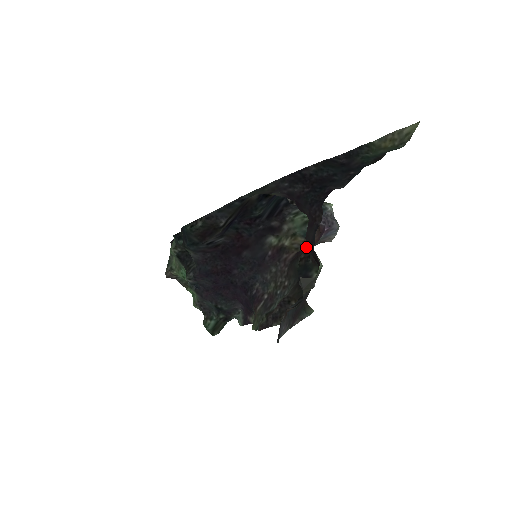
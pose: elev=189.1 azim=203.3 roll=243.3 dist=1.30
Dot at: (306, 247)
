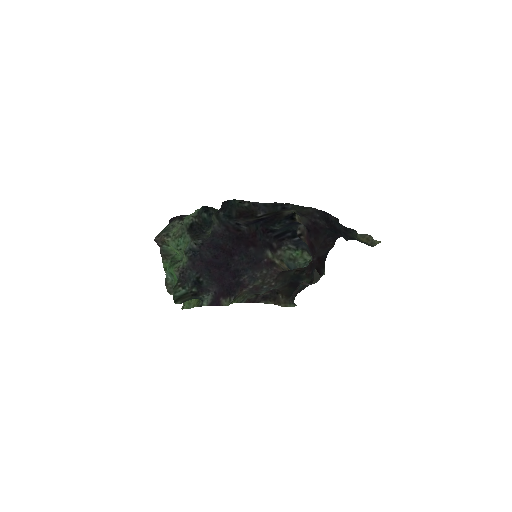
Dot at: occluded
